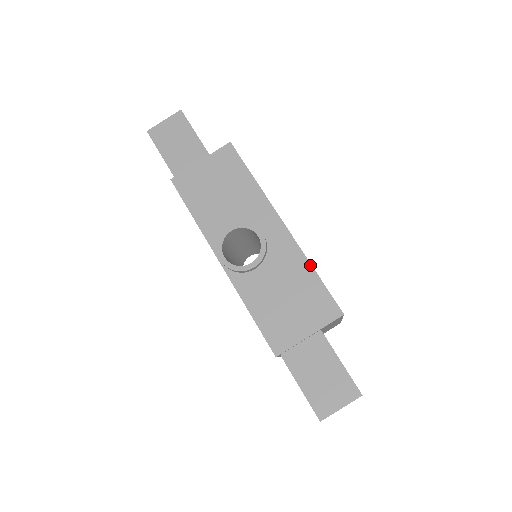
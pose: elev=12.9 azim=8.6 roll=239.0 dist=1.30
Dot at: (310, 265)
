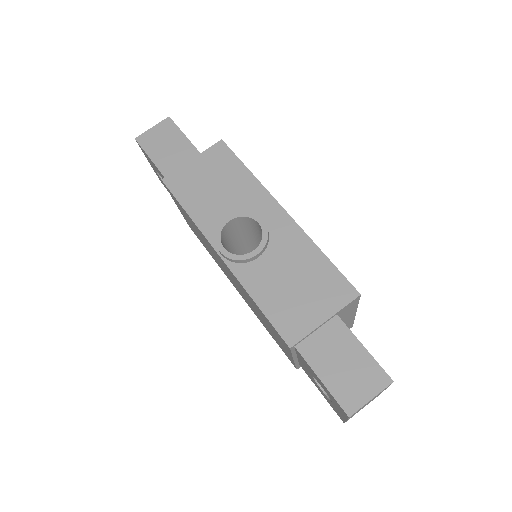
Dot at: (317, 248)
